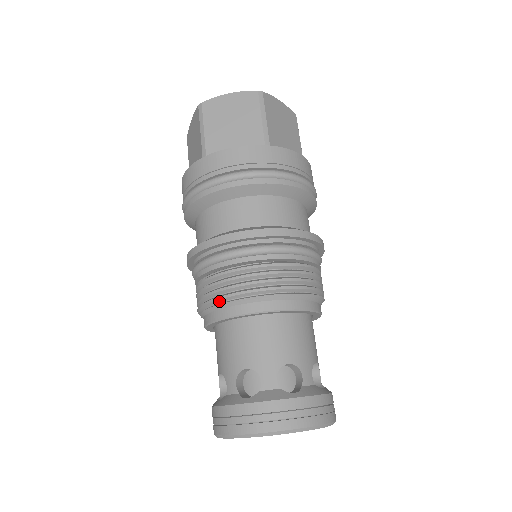
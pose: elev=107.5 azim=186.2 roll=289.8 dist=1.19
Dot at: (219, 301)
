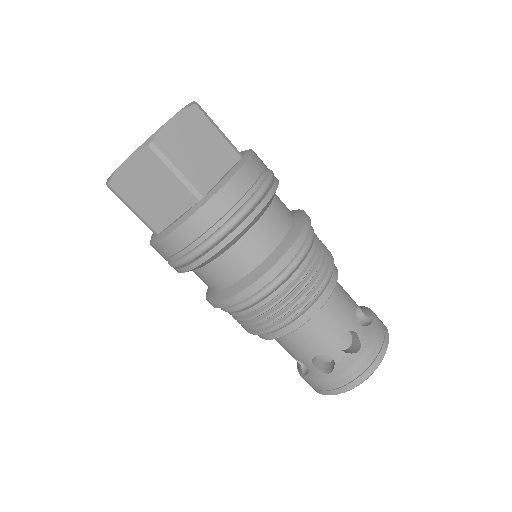
Dot at: (304, 308)
